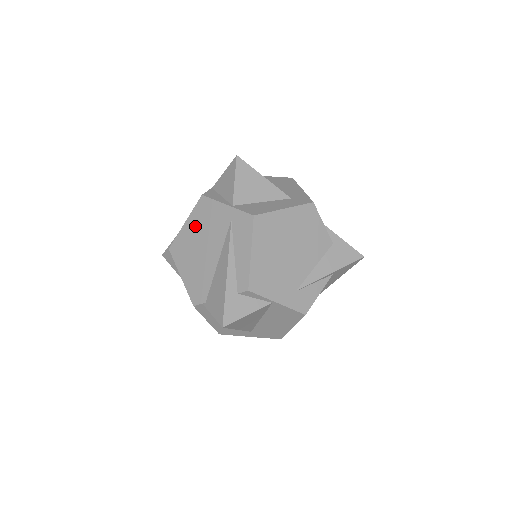
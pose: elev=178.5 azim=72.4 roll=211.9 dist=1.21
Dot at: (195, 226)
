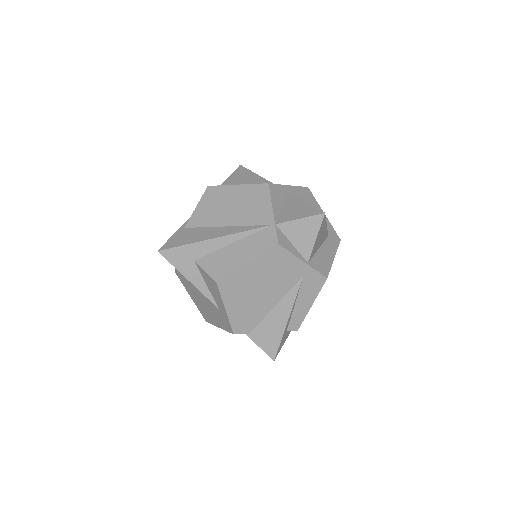
Dot at: (259, 270)
